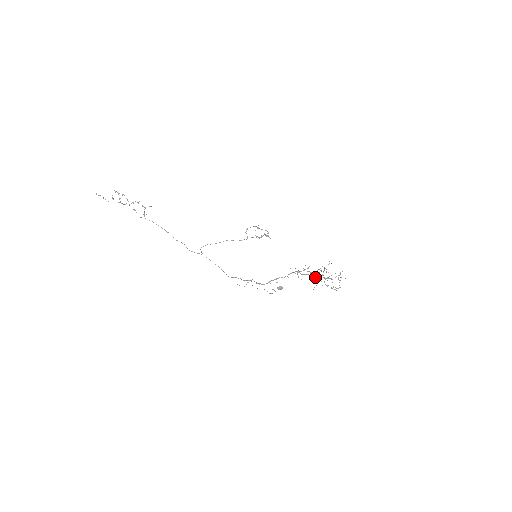
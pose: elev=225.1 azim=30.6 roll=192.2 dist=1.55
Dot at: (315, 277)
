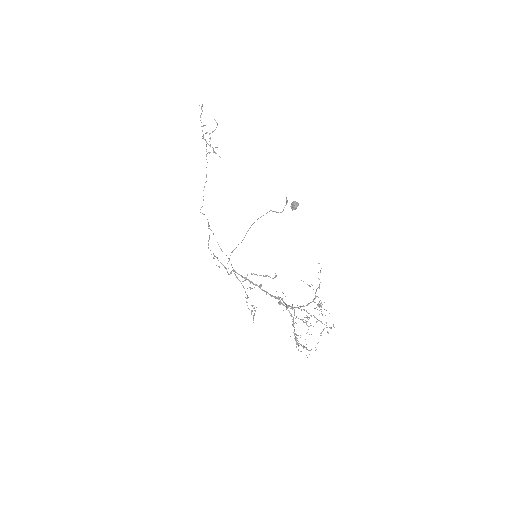
Dot at: occluded
